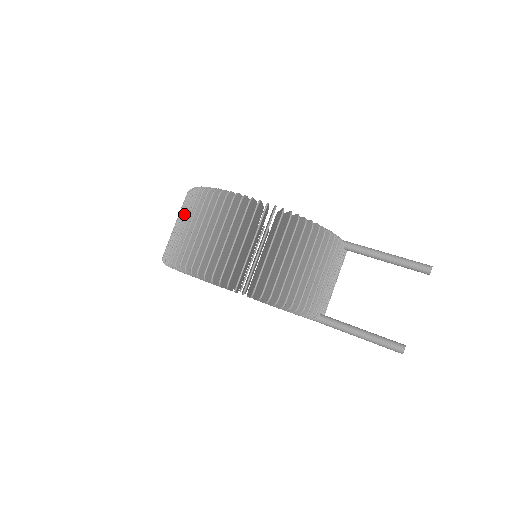
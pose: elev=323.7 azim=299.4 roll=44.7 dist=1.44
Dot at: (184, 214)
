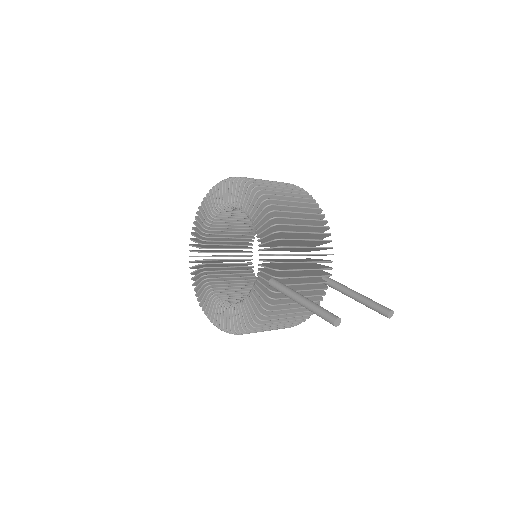
Dot at: occluded
